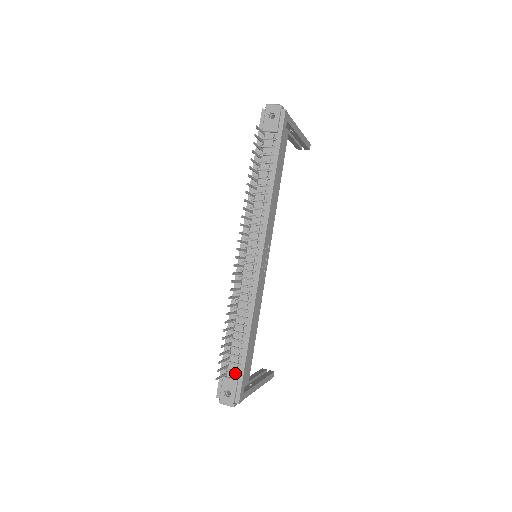
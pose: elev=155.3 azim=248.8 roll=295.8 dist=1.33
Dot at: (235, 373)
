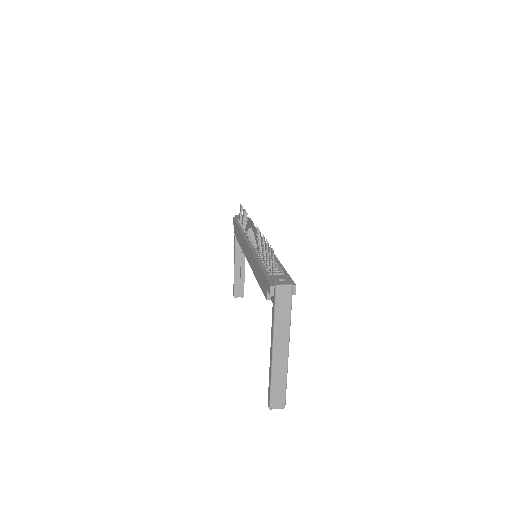
Dot at: occluded
